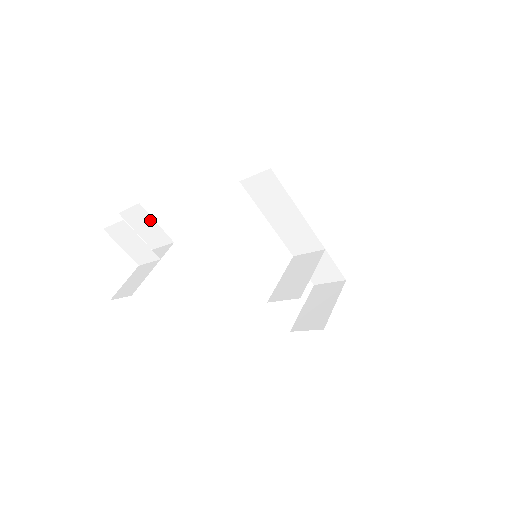
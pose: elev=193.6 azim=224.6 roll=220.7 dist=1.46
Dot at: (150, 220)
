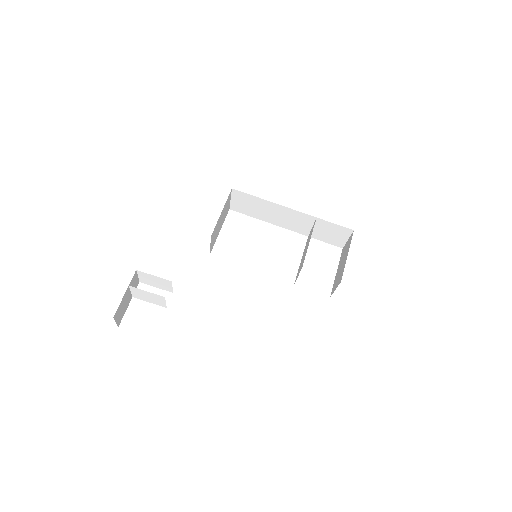
Dot at: (150, 276)
